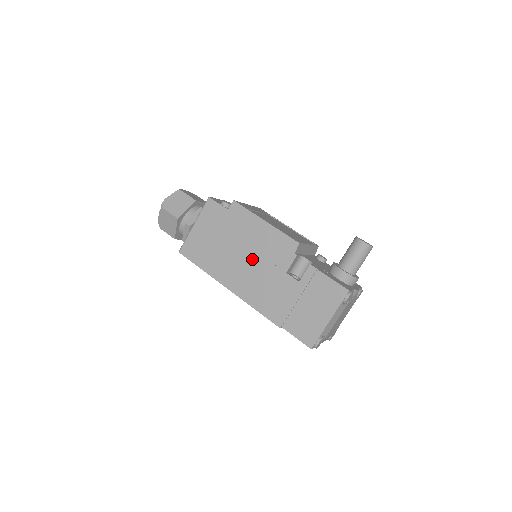
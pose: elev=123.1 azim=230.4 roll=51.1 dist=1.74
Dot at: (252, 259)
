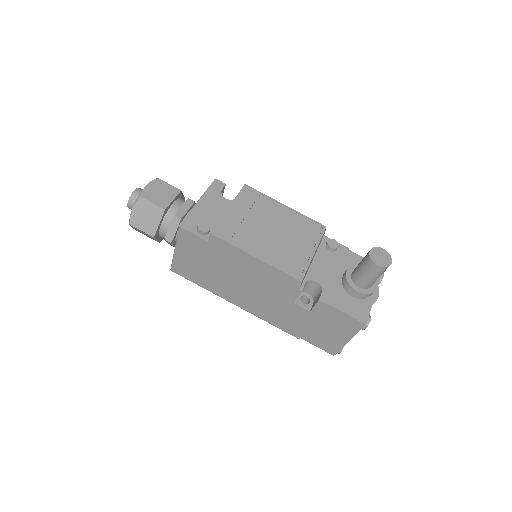
Dot at: (253, 287)
